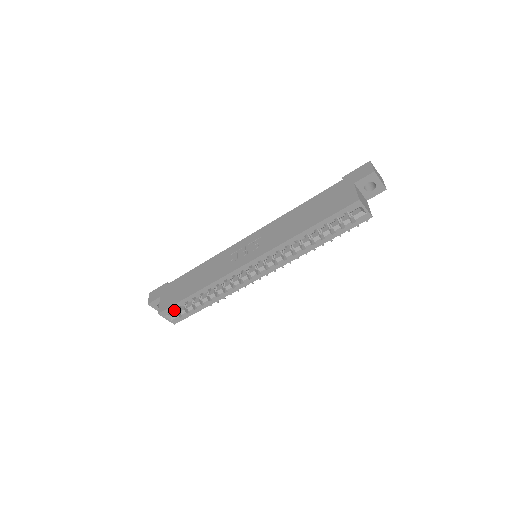
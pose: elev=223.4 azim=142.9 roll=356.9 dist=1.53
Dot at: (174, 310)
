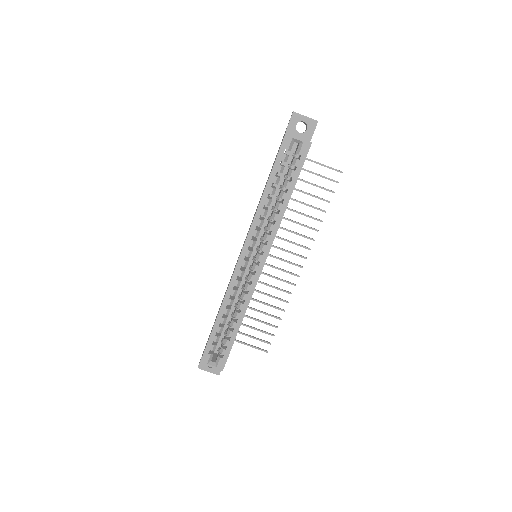
Dot at: (217, 356)
